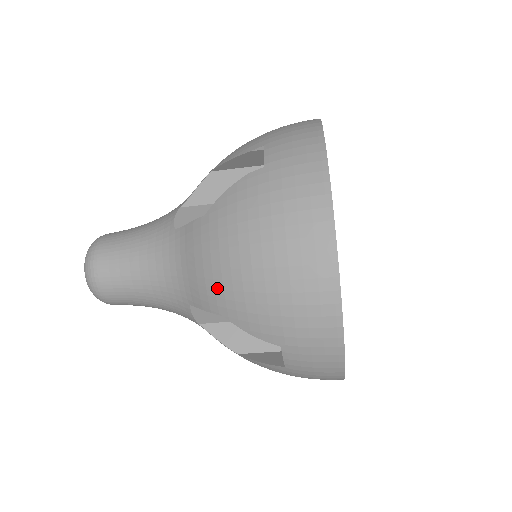
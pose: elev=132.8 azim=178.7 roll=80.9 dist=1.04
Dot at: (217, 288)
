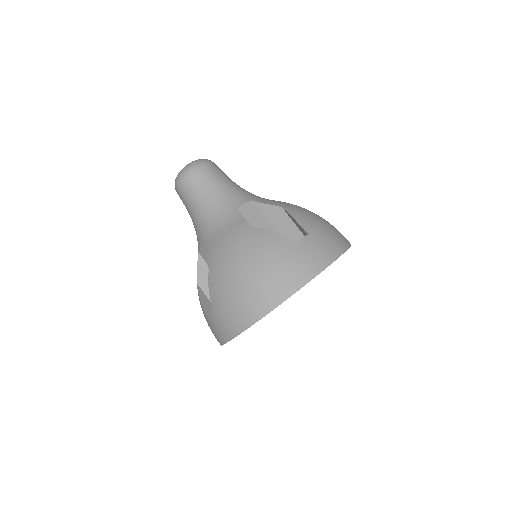
Dot at: (220, 259)
